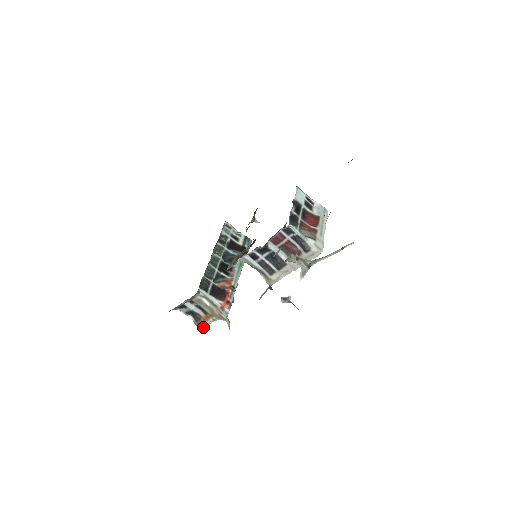
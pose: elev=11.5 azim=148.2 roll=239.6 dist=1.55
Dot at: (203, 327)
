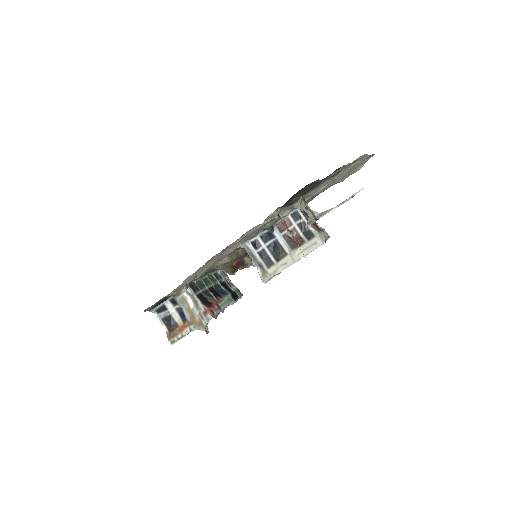
Dot at: (175, 340)
